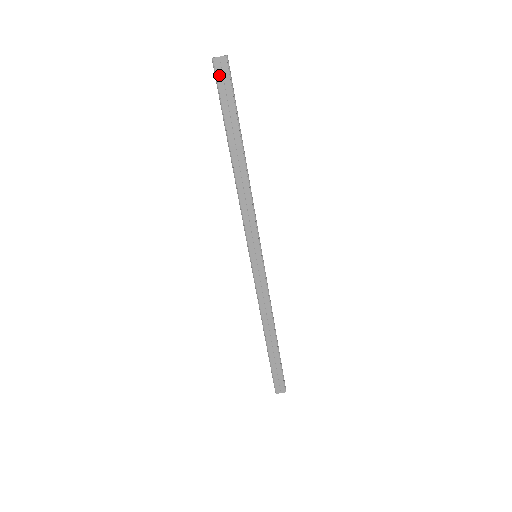
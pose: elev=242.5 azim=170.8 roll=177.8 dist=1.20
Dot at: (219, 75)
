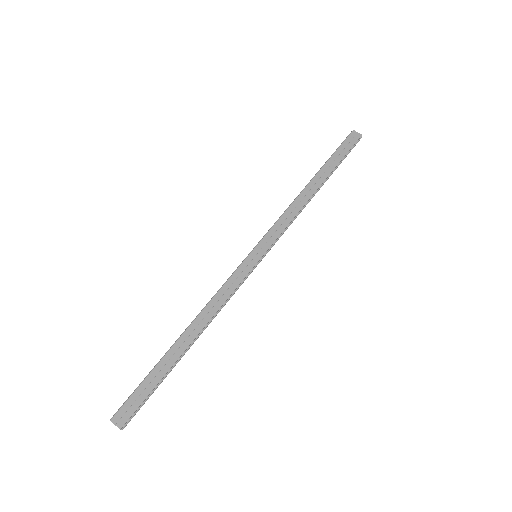
Dot at: (349, 139)
